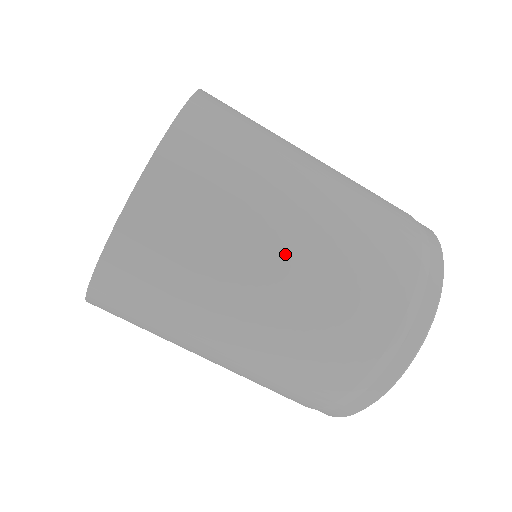
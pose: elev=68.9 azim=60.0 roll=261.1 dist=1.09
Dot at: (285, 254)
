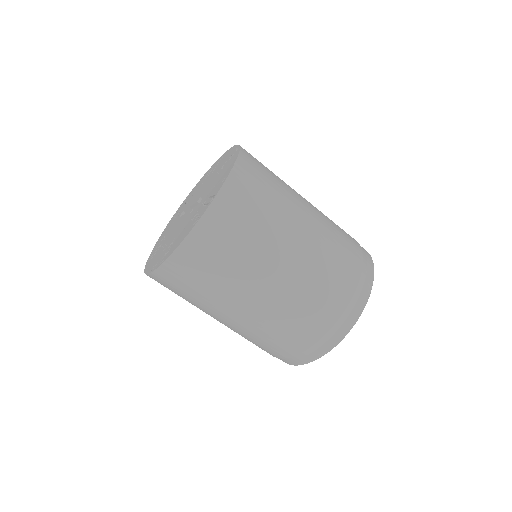
Dot at: (307, 211)
